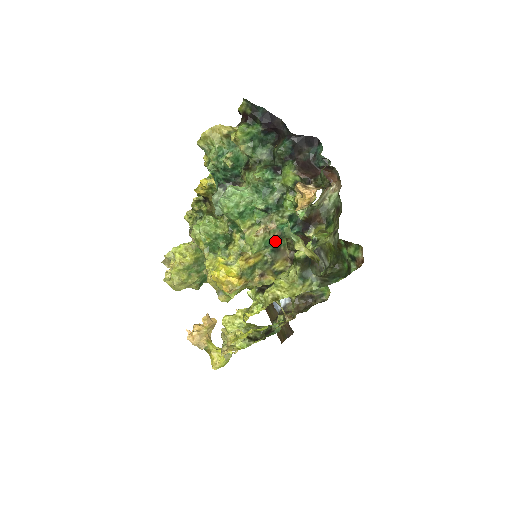
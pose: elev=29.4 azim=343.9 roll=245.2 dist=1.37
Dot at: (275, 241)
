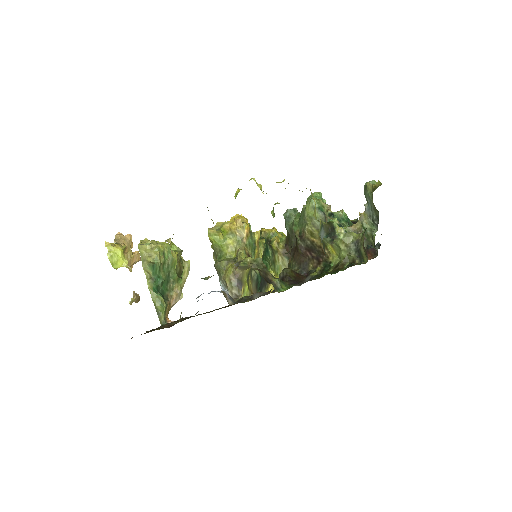
Dot at: (324, 215)
